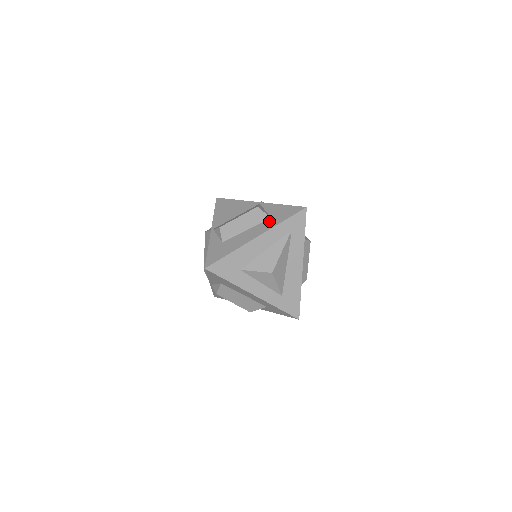
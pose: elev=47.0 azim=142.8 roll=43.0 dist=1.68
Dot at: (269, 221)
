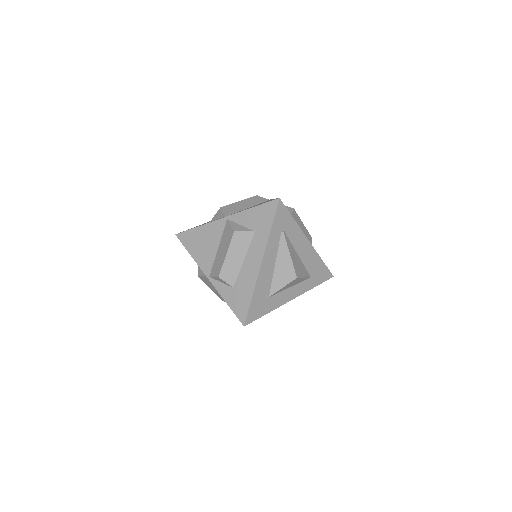
Dot at: (257, 237)
